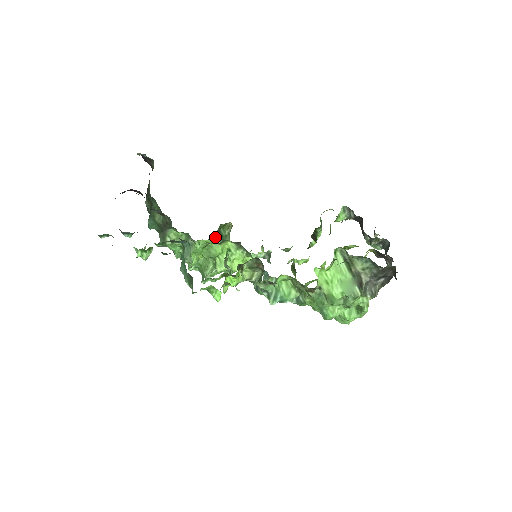
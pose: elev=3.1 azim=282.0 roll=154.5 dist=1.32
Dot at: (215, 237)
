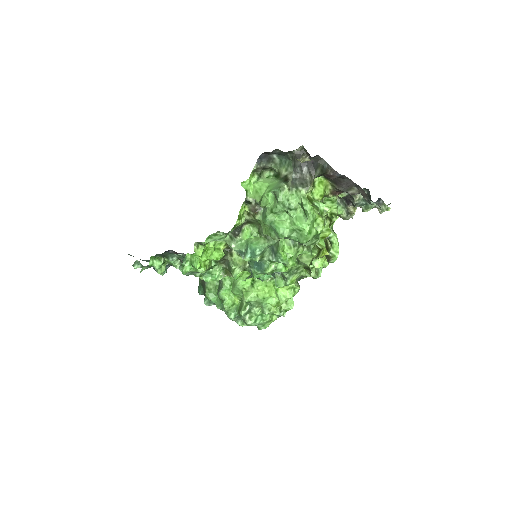
Dot at: occluded
